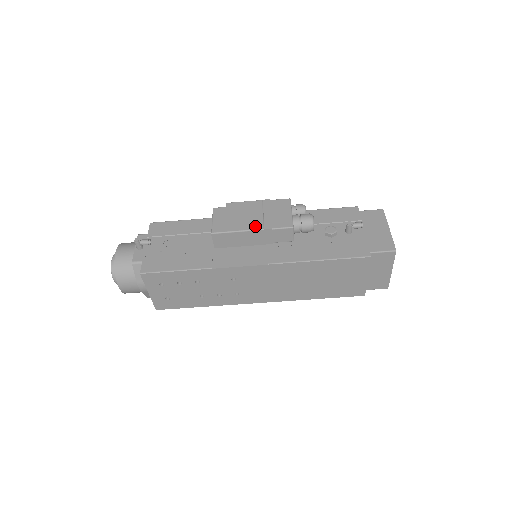
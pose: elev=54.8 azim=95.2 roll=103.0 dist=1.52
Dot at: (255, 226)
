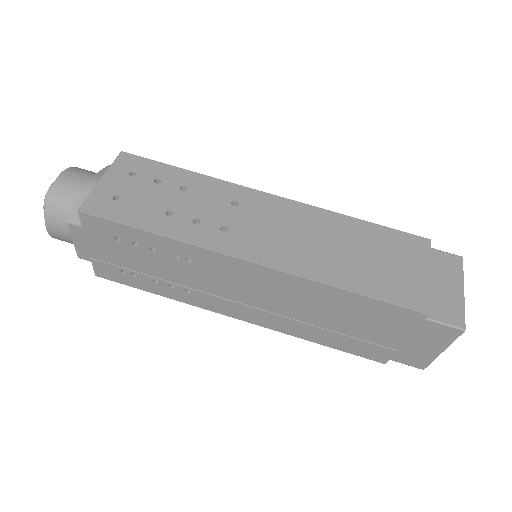
Dot at: occluded
